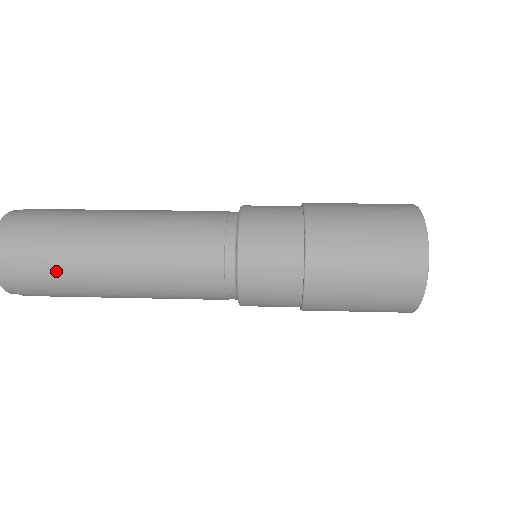
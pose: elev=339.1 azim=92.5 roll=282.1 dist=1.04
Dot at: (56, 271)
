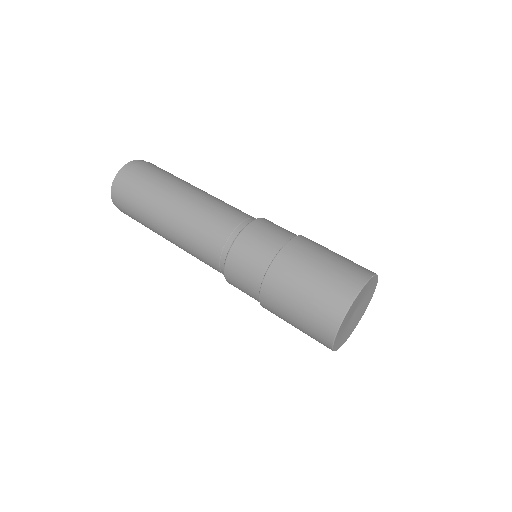
Dot at: (138, 208)
